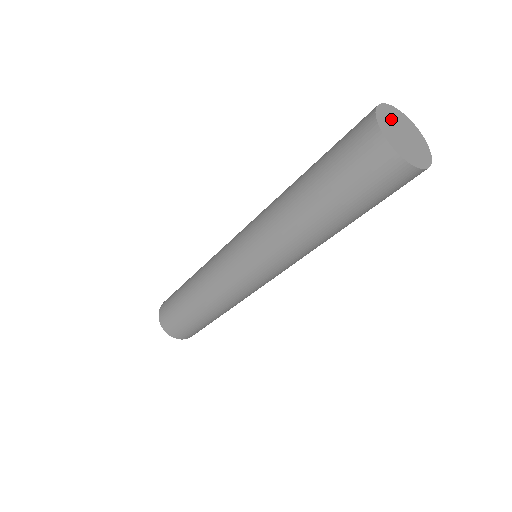
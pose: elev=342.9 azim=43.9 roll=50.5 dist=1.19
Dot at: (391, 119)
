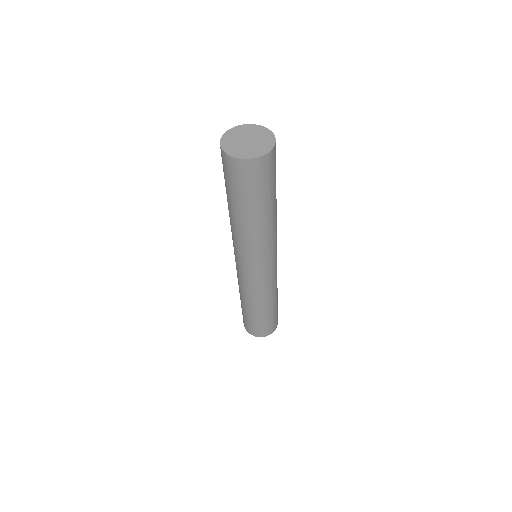
Dot at: (237, 135)
